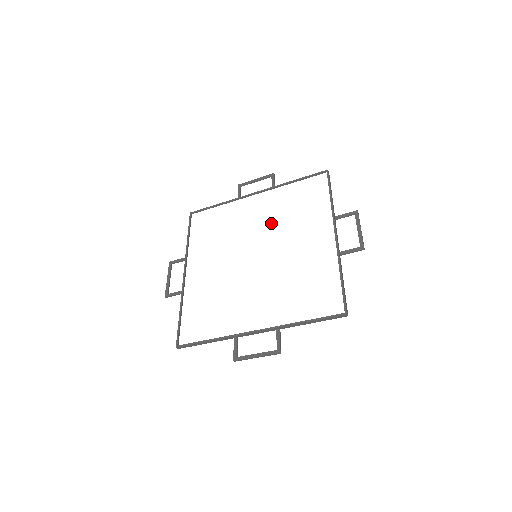
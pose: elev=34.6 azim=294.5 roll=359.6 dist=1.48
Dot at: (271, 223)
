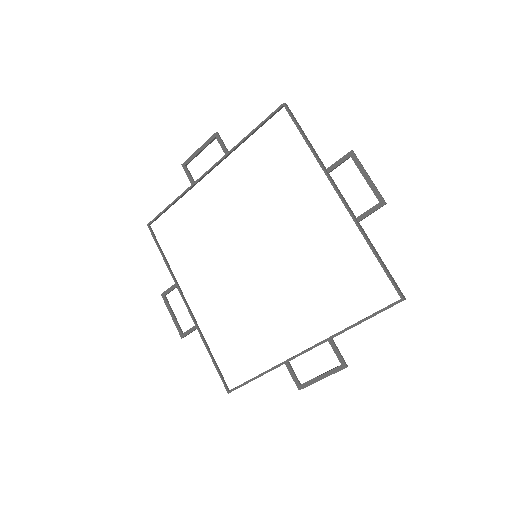
Dot at: (251, 206)
